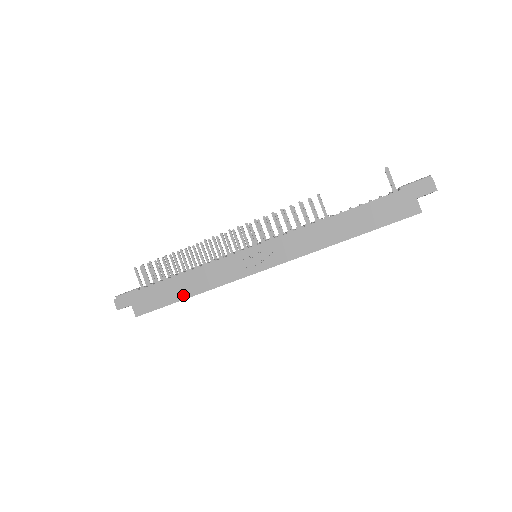
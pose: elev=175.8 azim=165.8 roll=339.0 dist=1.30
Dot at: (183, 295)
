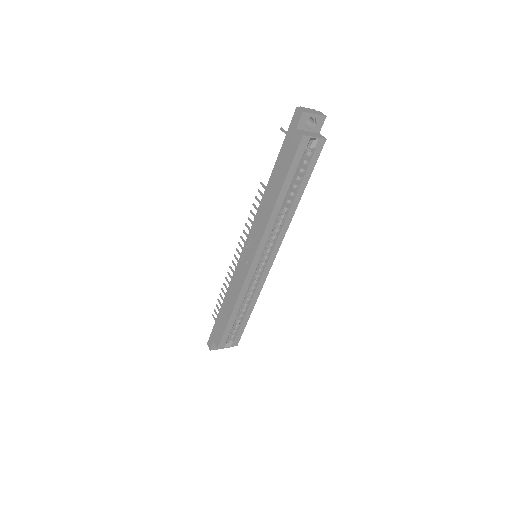
Dot at: (229, 314)
